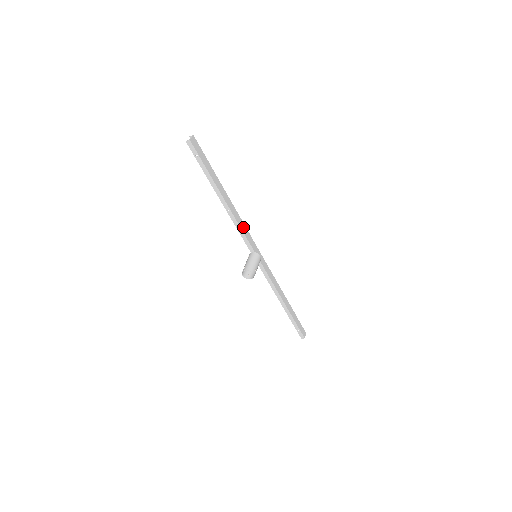
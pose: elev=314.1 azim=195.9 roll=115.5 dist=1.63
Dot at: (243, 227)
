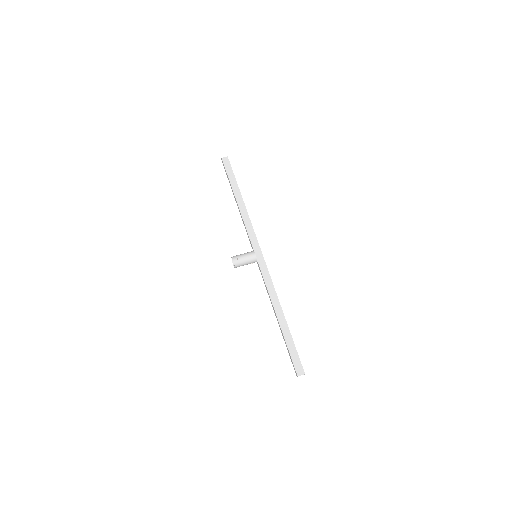
Dot at: (250, 227)
